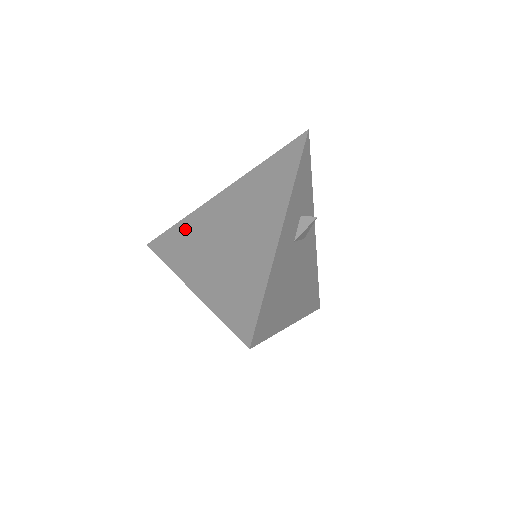
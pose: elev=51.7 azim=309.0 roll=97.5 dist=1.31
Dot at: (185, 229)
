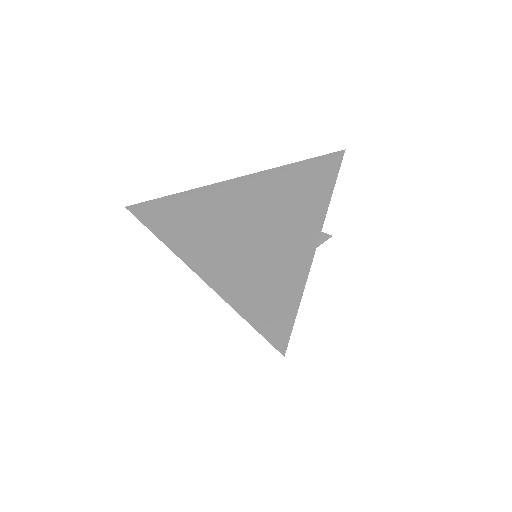
Dot at: (185, 204)
